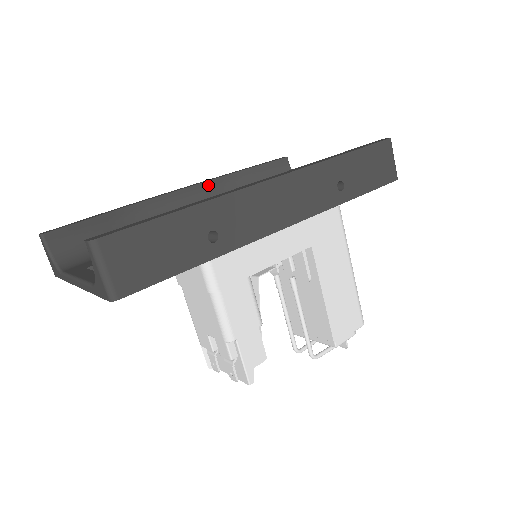
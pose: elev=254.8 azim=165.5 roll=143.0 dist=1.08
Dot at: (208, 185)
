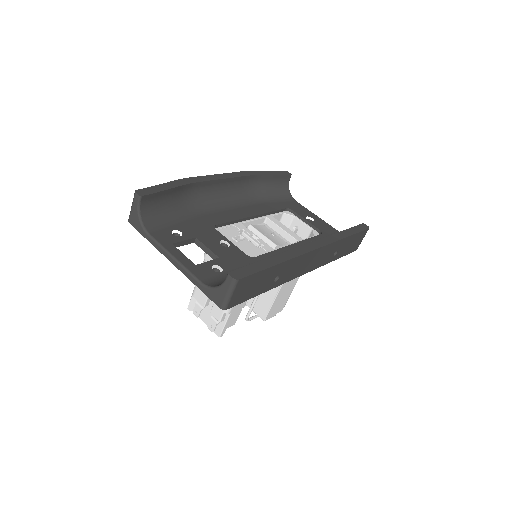
Dot at: (240, 179)
